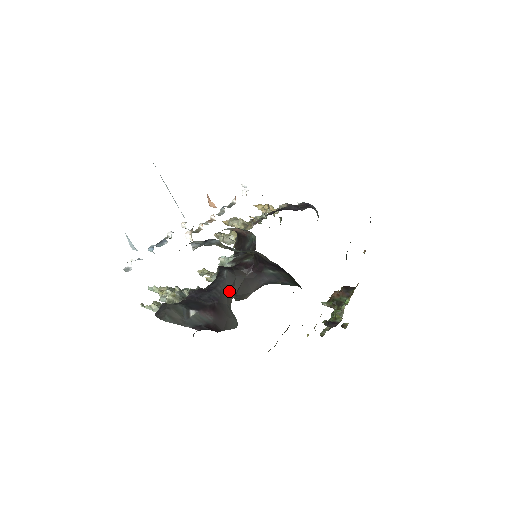
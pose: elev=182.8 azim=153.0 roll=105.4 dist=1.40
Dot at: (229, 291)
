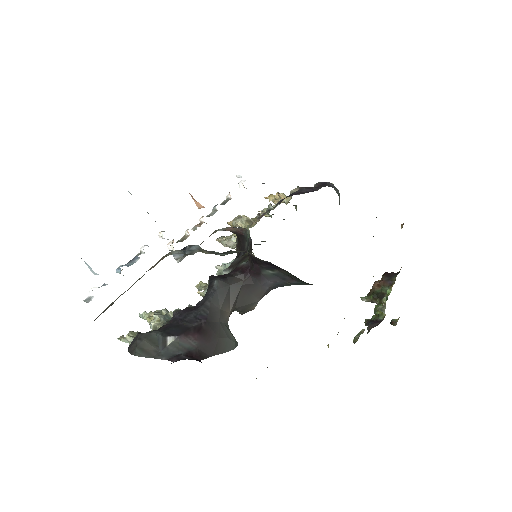
Dot at: (222, 305)
